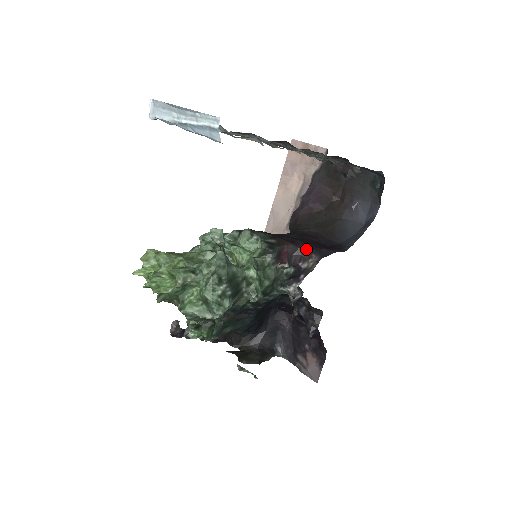
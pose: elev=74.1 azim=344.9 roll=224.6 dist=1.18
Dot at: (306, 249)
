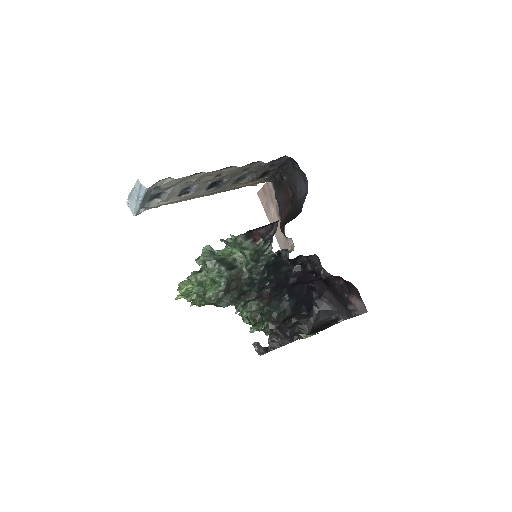
Dot at: (270, 225)
